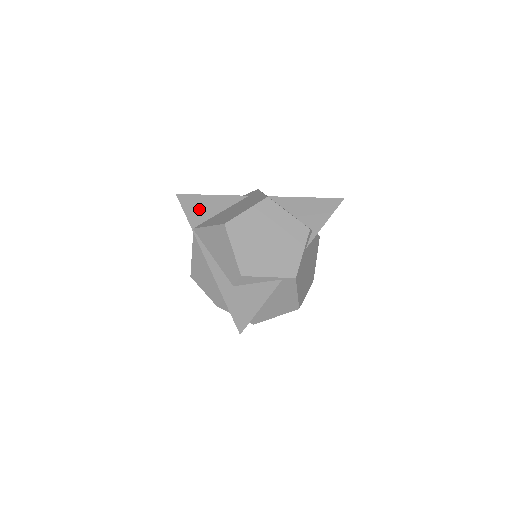
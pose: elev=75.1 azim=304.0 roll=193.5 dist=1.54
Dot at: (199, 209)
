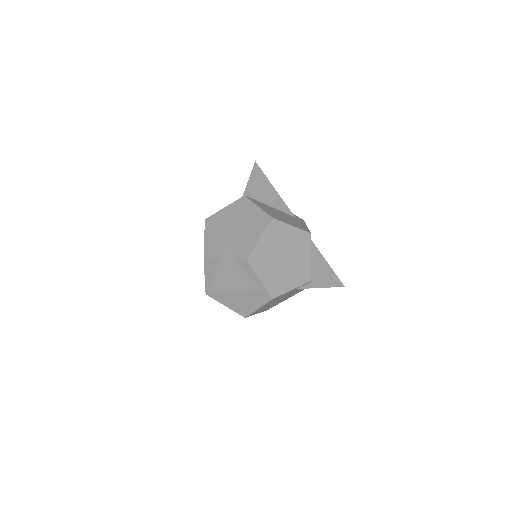
Dot at: (260, 188)
